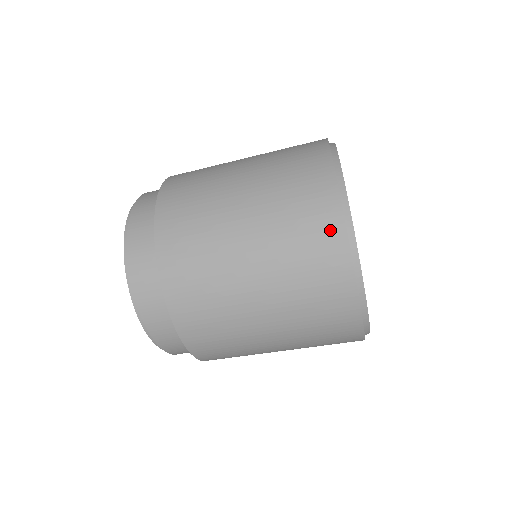
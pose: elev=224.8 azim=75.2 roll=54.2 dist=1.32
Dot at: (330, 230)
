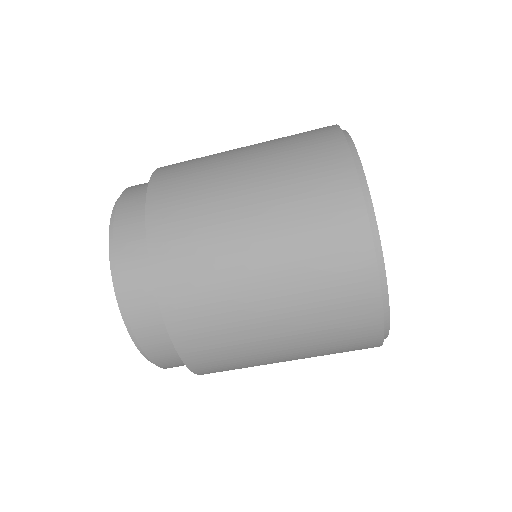
Dot at: occluded
